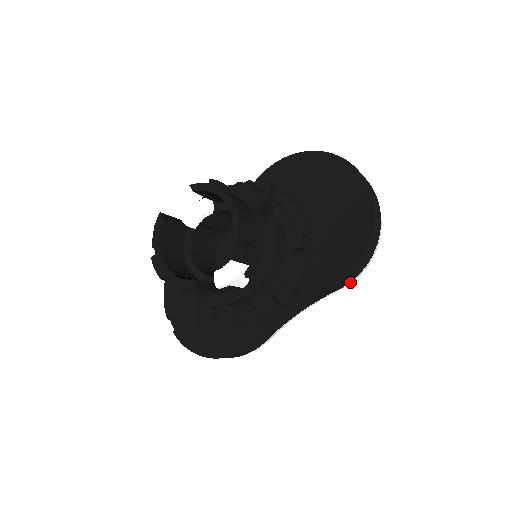
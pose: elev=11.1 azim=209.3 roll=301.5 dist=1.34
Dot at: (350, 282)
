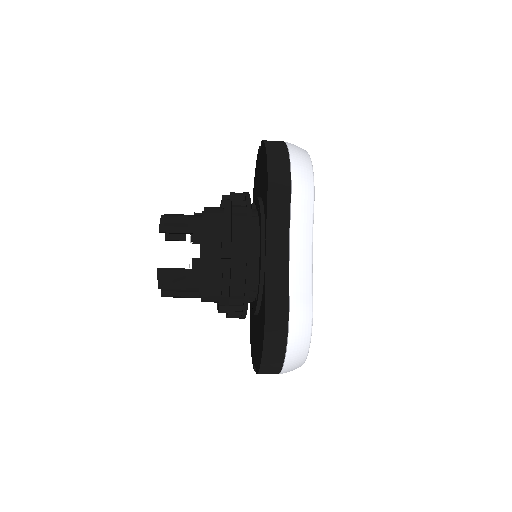
Dot at: (292, 191)
